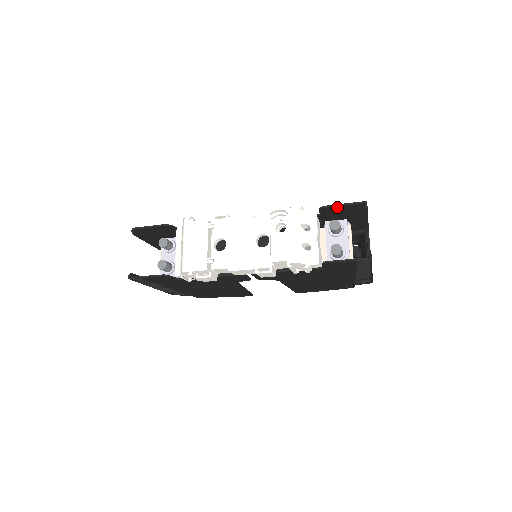
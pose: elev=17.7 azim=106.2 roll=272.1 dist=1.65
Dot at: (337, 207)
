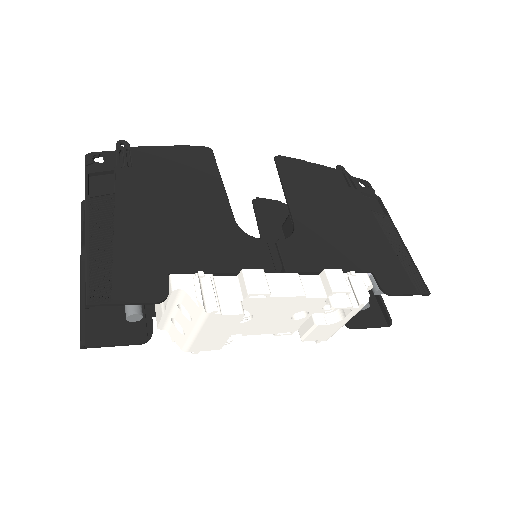
Dot at: (400, 292)
